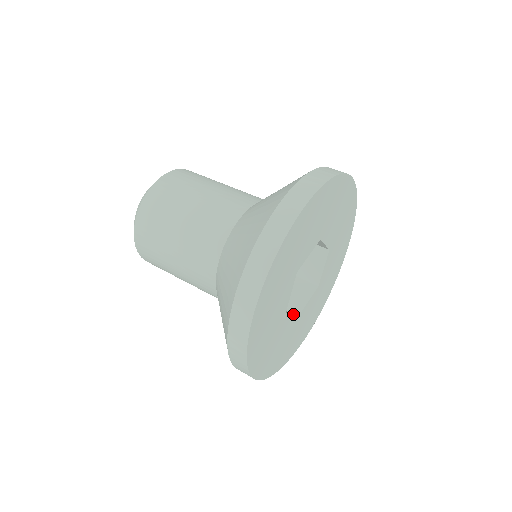
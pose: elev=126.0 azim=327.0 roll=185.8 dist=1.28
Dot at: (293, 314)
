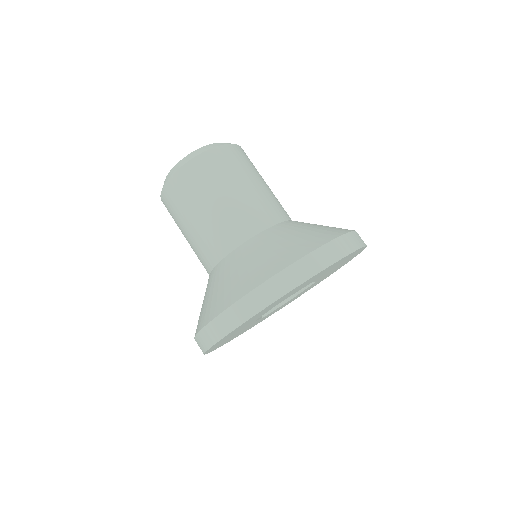
Dot at: occluded
